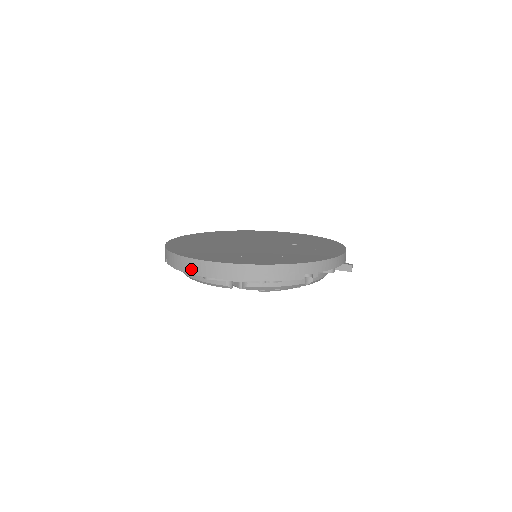
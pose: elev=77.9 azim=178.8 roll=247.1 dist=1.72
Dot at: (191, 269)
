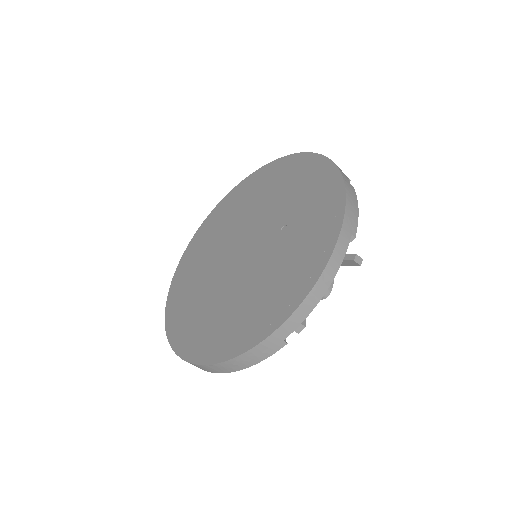
Dot at: occluded
